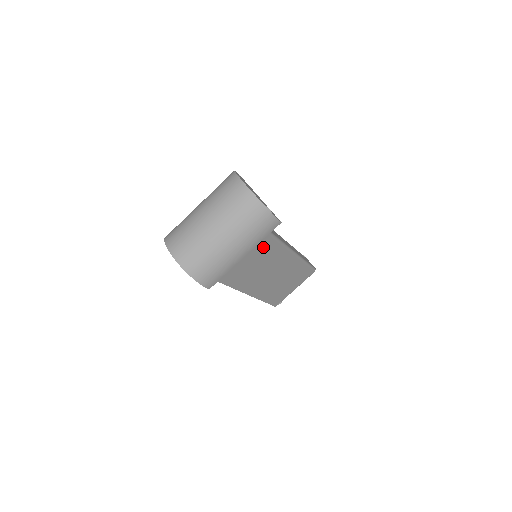
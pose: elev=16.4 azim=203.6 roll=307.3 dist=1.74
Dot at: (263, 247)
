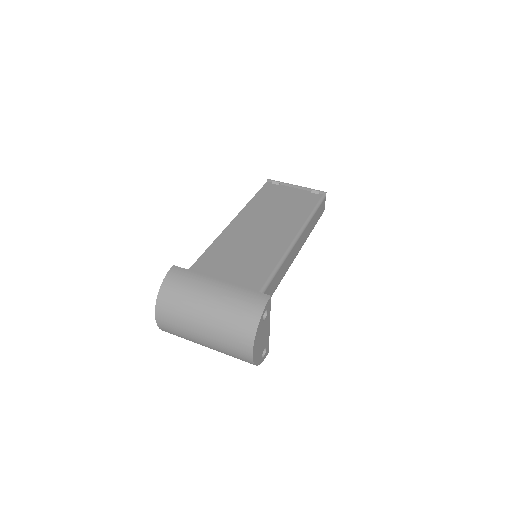
Dot at: occluded
